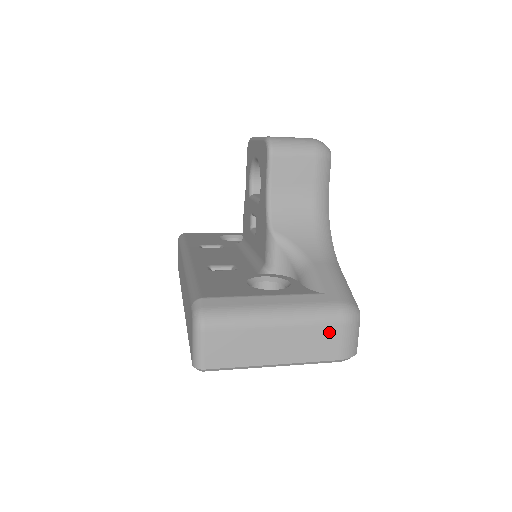
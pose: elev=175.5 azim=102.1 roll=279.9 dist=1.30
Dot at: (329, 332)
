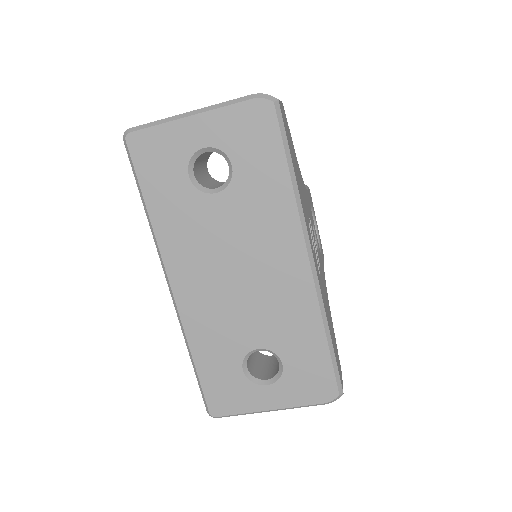
Dot at: occluded
